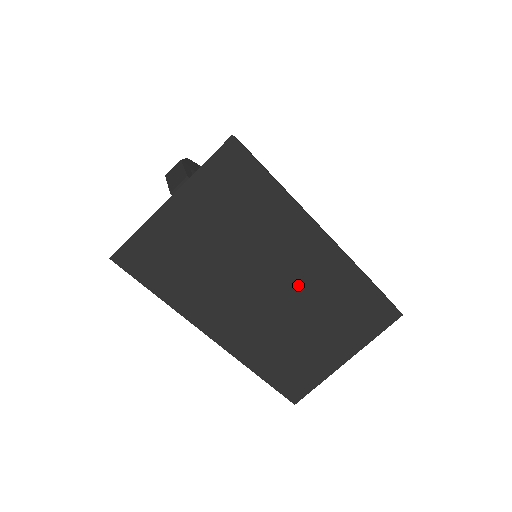
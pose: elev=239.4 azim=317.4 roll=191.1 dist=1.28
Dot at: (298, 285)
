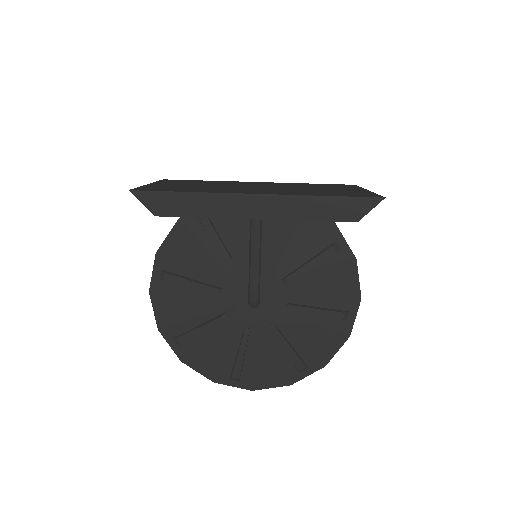
Dot at: occluded
